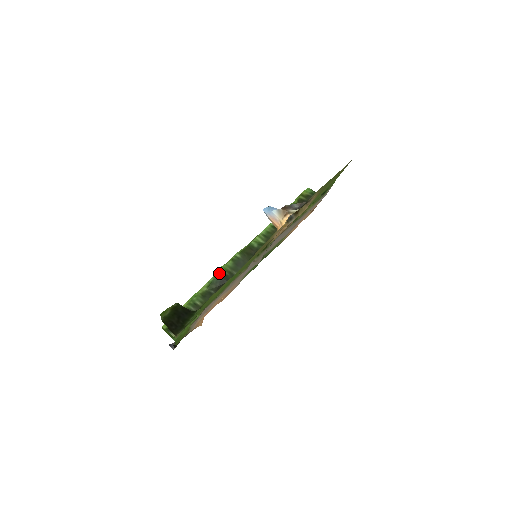
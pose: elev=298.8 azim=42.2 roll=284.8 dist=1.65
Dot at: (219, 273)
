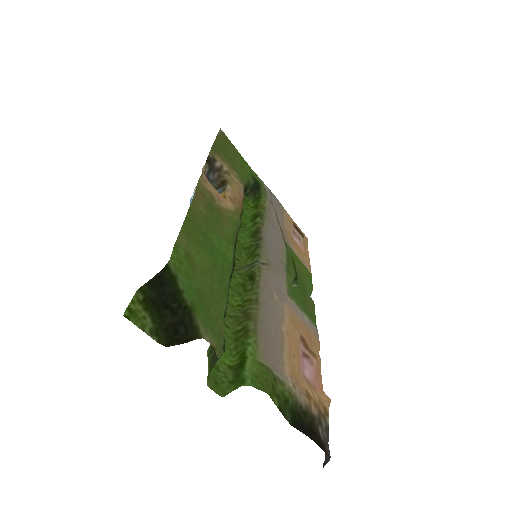
Dot at: occluded
